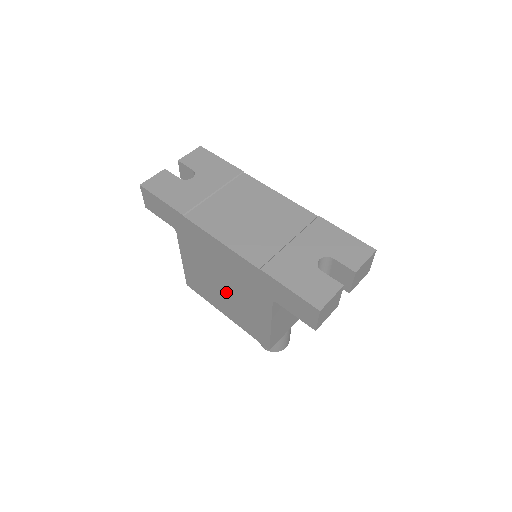
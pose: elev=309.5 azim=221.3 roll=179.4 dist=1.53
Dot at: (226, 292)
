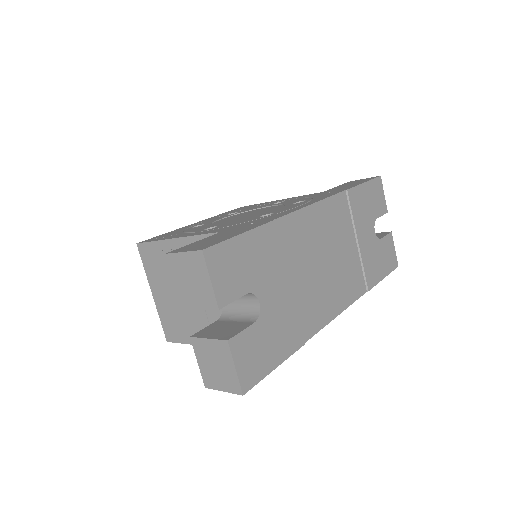
Dot at: occluded
